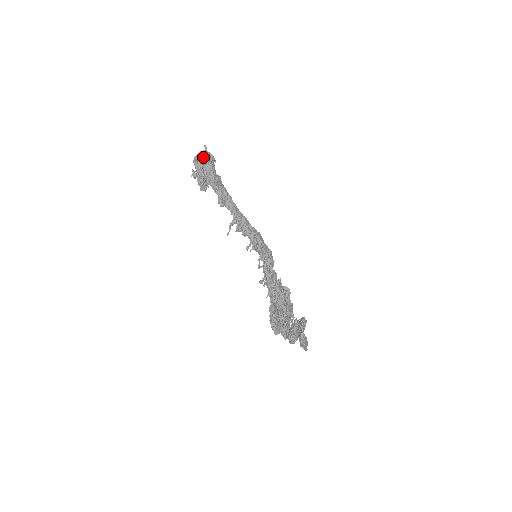
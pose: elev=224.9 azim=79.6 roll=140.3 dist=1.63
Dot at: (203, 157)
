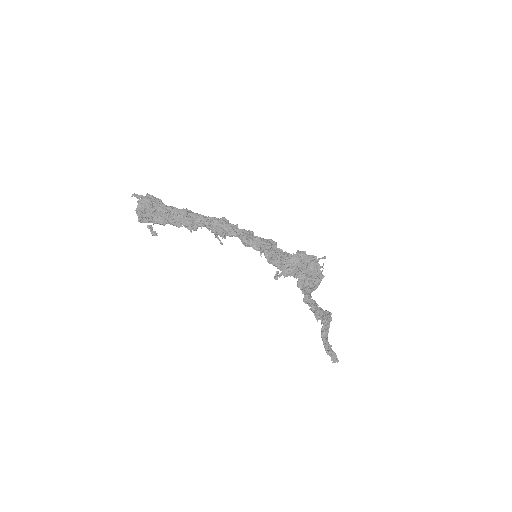
Dot at: (142, 211)
